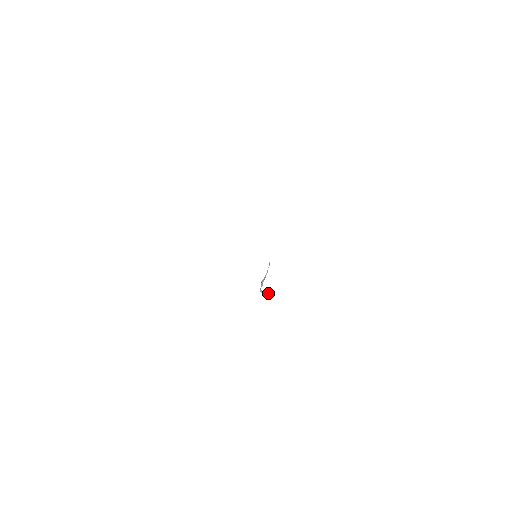
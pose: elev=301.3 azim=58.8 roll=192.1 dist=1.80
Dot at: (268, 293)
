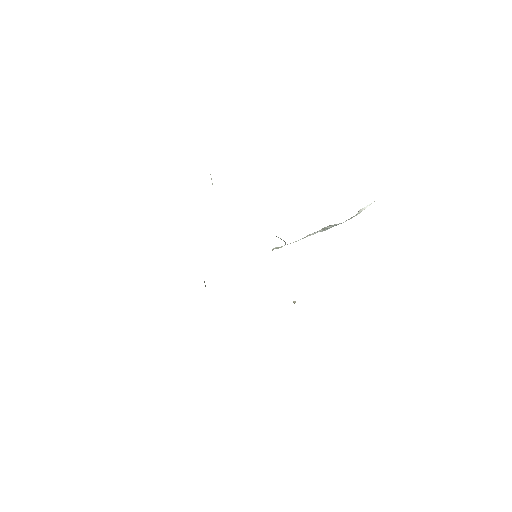
Dot at: (361, 210)
